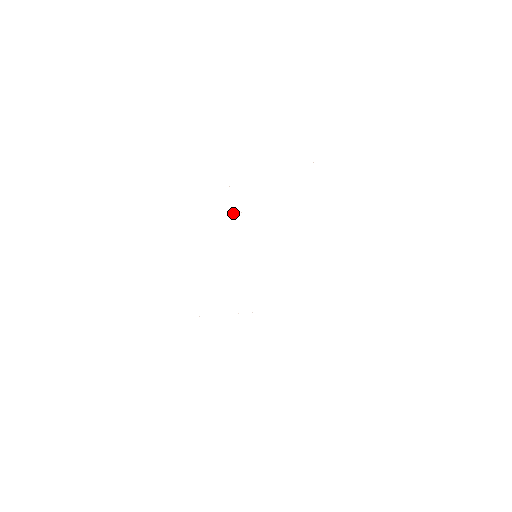
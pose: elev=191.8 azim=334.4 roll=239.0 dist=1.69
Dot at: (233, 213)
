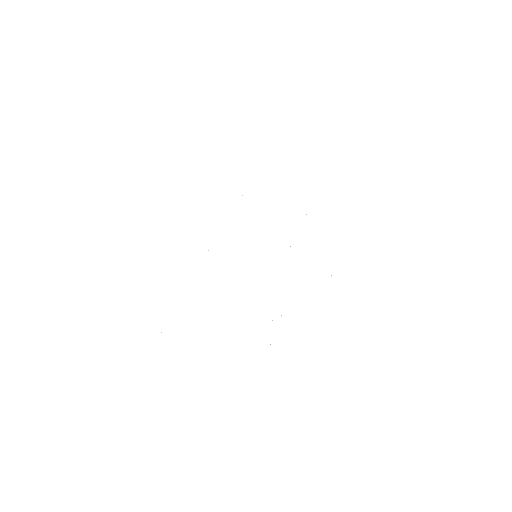
Dot at: occluded
